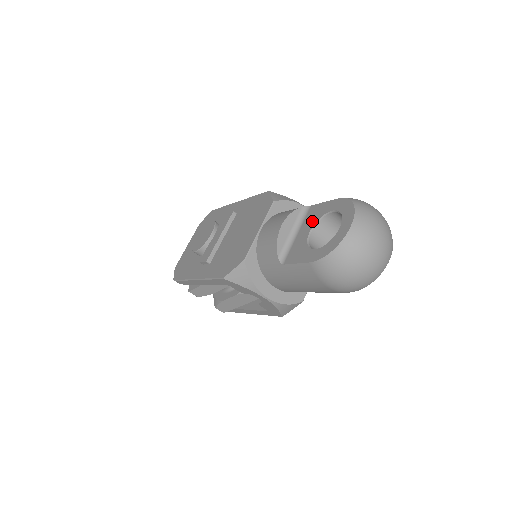
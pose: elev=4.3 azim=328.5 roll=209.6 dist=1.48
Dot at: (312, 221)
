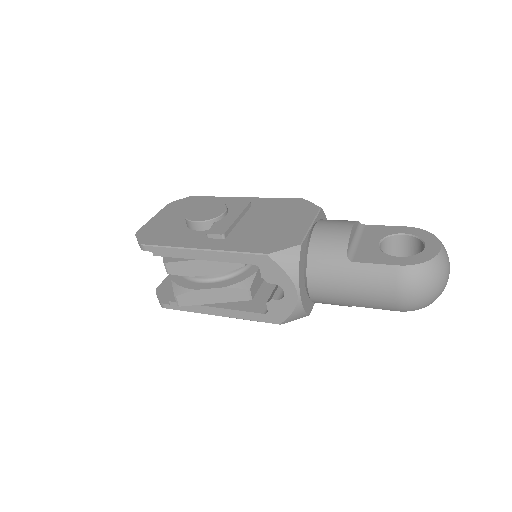
Dot at: (377, 236)
